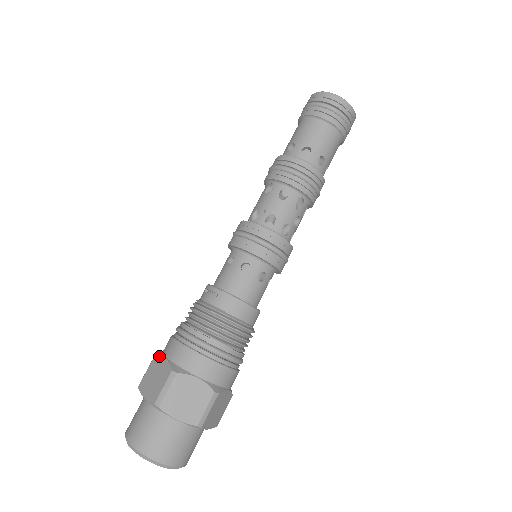
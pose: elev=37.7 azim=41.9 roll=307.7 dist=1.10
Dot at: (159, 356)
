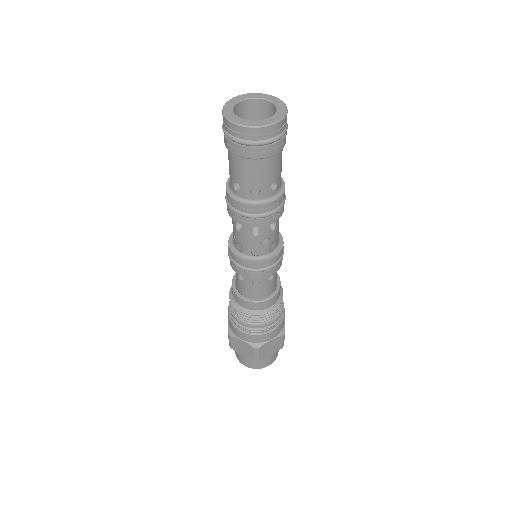
Dot at: occluded
